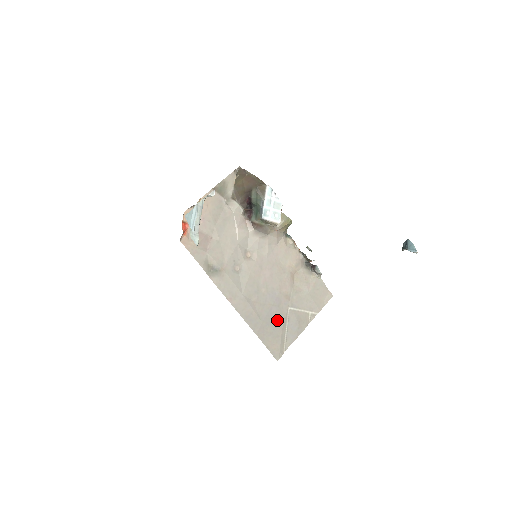
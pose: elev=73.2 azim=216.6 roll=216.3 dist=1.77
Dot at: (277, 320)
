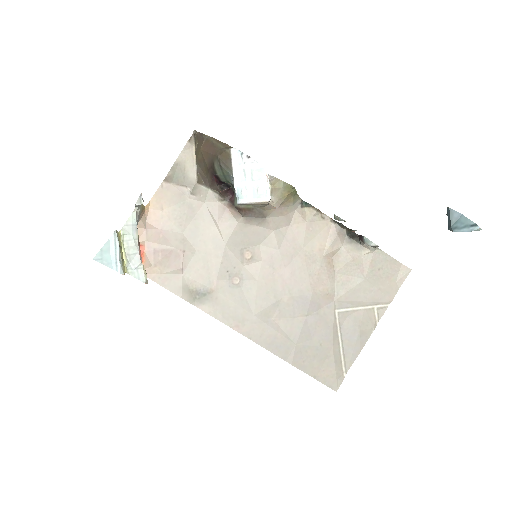
Dot at: (320, 334)
